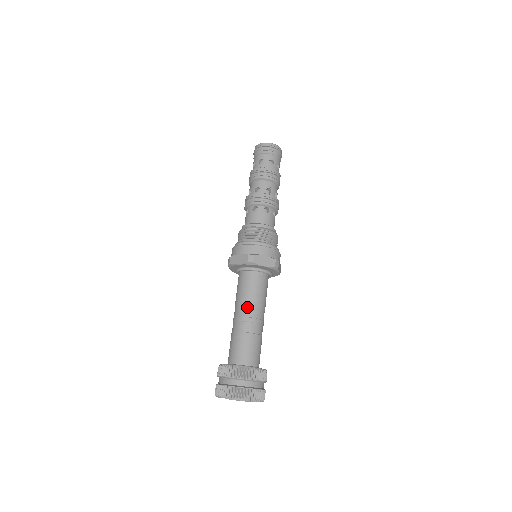
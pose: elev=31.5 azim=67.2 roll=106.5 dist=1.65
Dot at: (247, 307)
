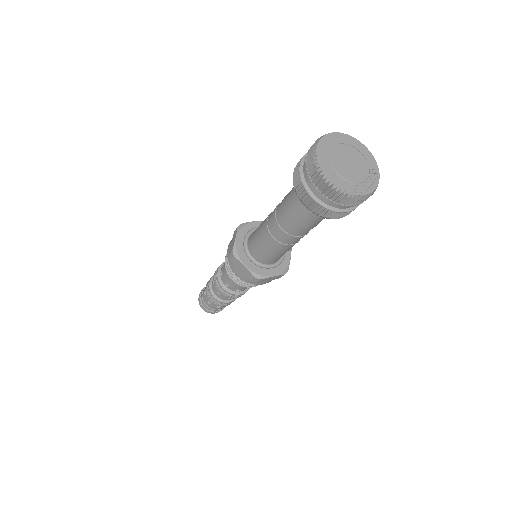
Dot at: occluded
